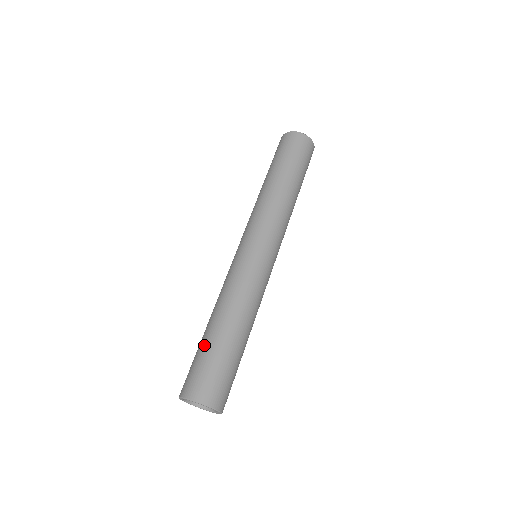
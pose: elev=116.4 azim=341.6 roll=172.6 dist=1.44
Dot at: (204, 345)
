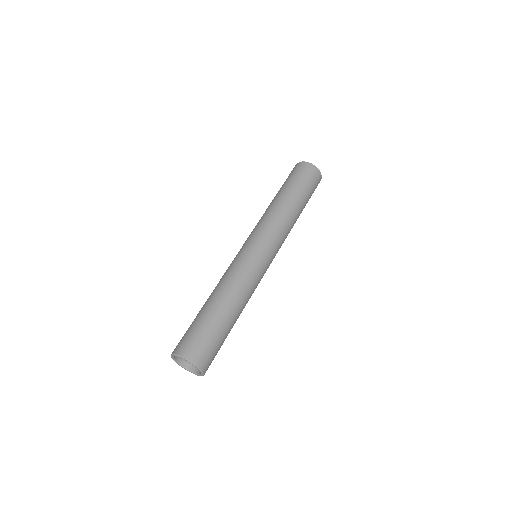
Dot at: occluded
